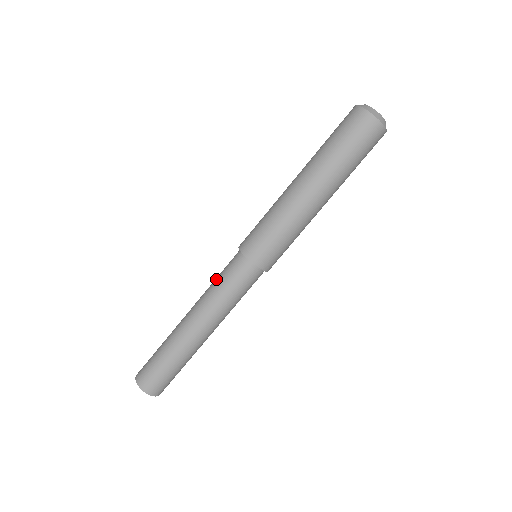
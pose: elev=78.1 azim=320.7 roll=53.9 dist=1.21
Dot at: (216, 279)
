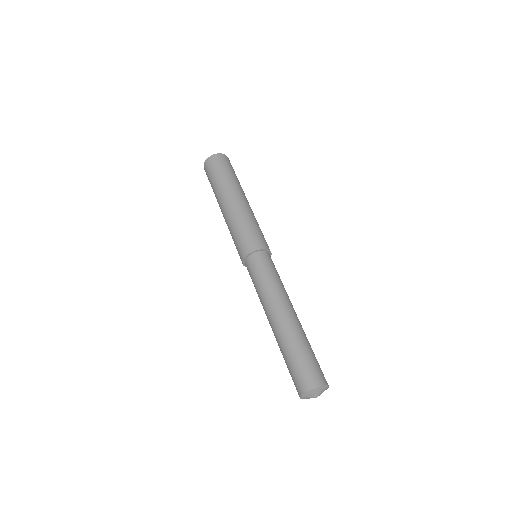
Dot at: (255, 288)
